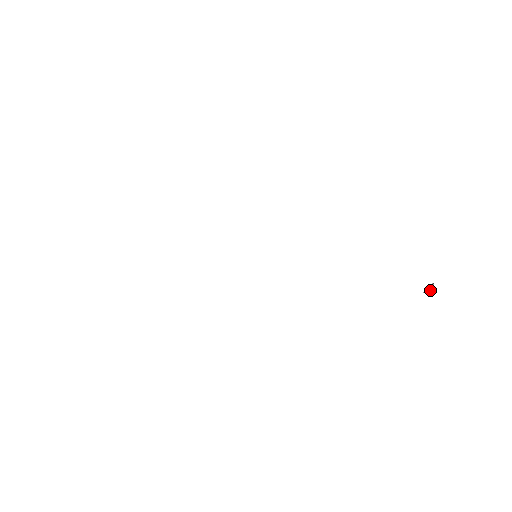
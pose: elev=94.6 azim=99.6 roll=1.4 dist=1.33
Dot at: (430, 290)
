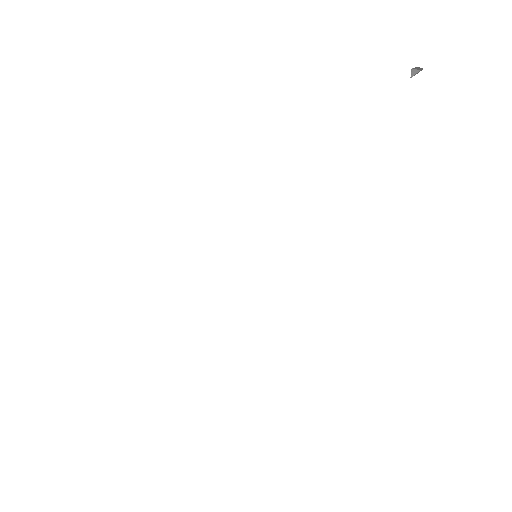
Dot at: (416, 73)
